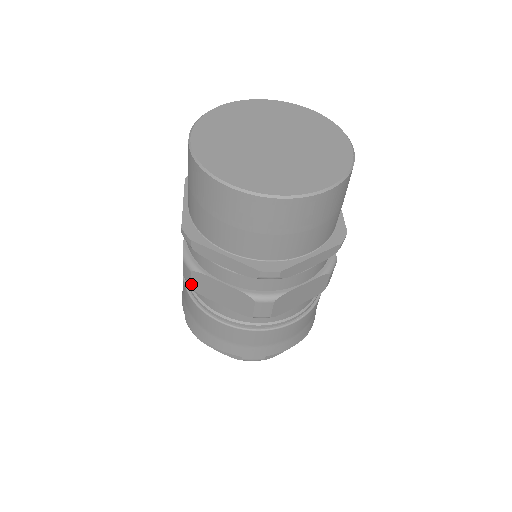
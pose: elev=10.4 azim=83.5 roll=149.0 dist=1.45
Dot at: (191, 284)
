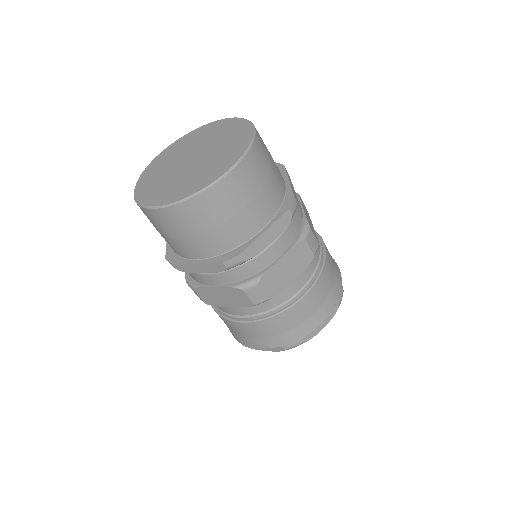
Dot at: (202, 300)
